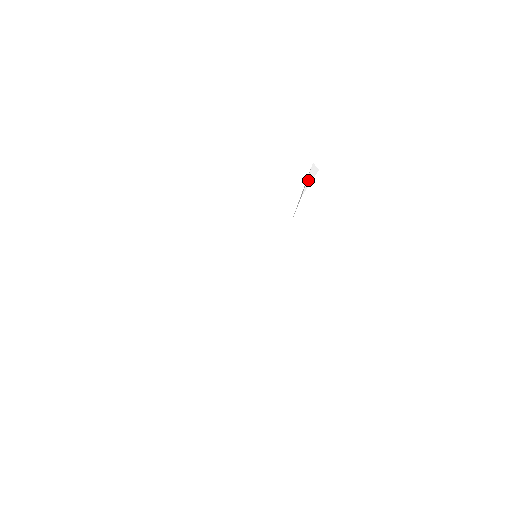
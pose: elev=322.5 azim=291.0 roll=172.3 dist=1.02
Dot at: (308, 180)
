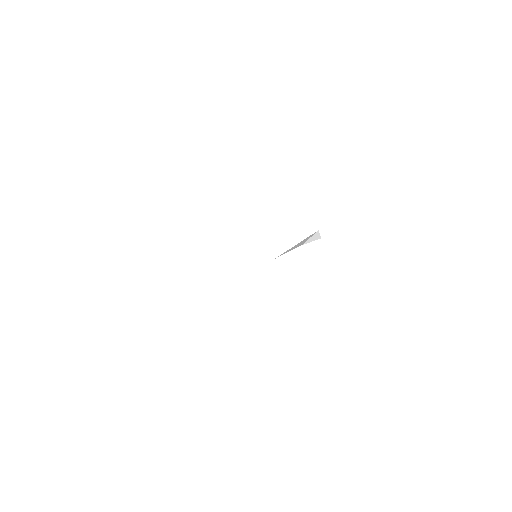
Dot at: (311, 238)
